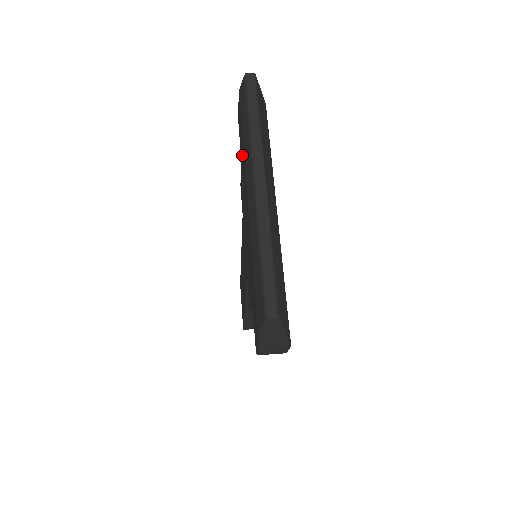
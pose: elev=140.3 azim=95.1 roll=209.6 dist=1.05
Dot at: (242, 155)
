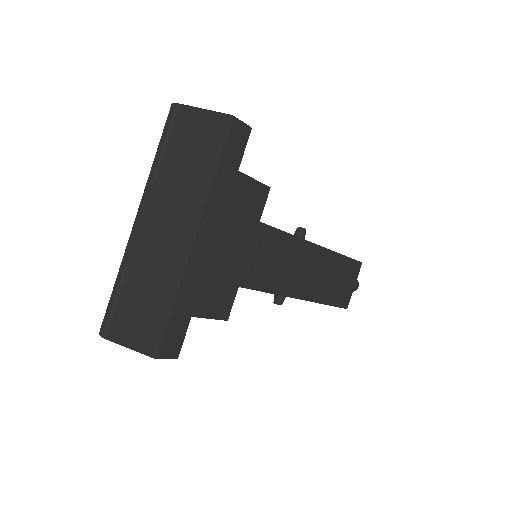
Dot at: occluded
